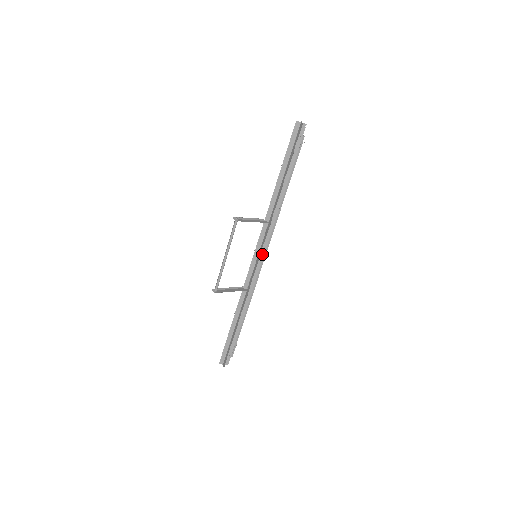
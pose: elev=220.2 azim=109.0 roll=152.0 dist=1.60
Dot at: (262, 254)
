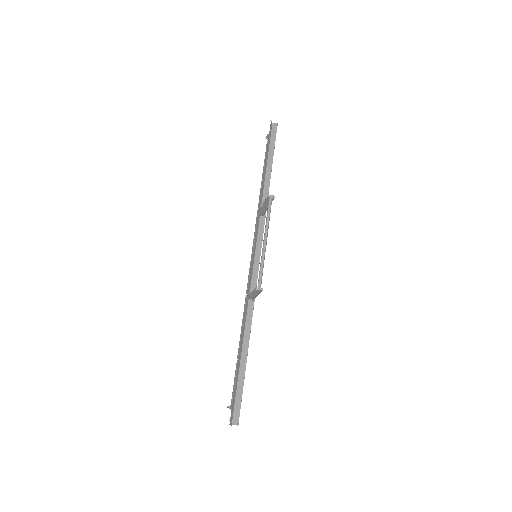
Dot at: (256, 256)
